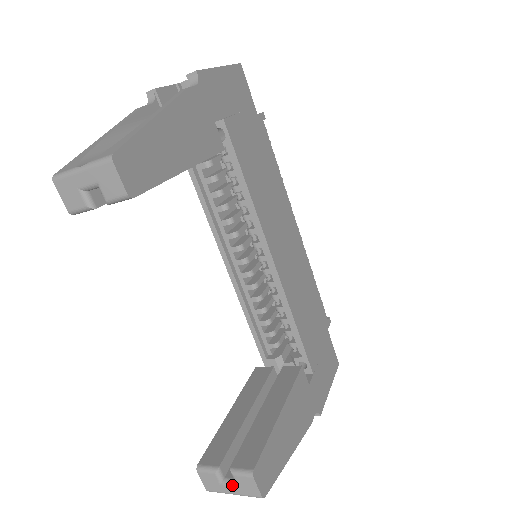
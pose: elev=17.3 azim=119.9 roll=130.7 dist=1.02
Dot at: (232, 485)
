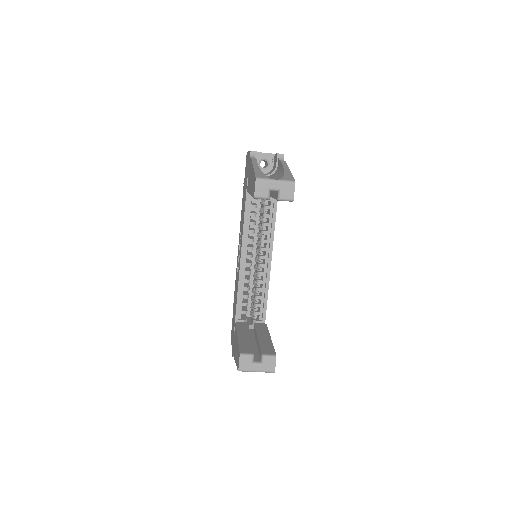
Dot at: (259, 365)
